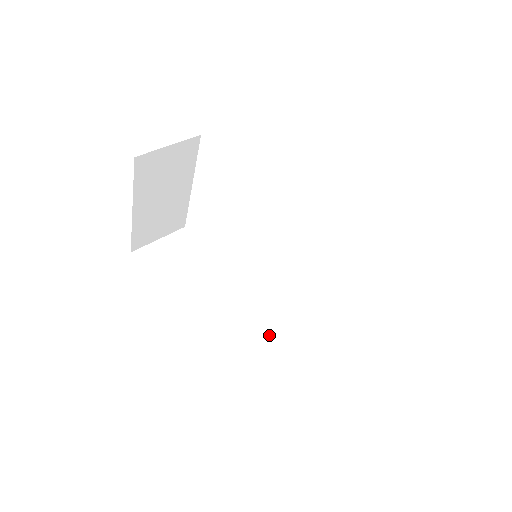
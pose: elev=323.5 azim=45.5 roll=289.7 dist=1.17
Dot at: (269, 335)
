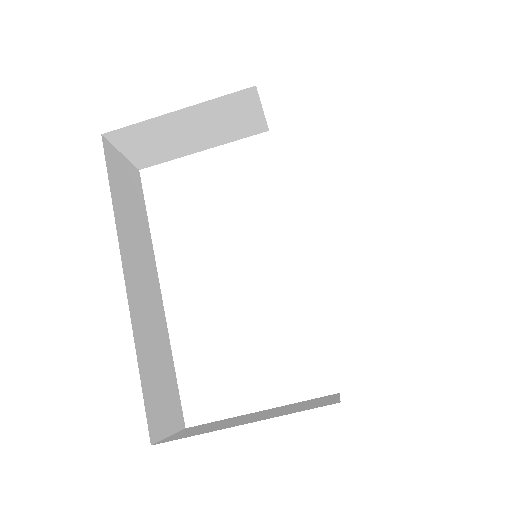
Dot at: (163, 334)
